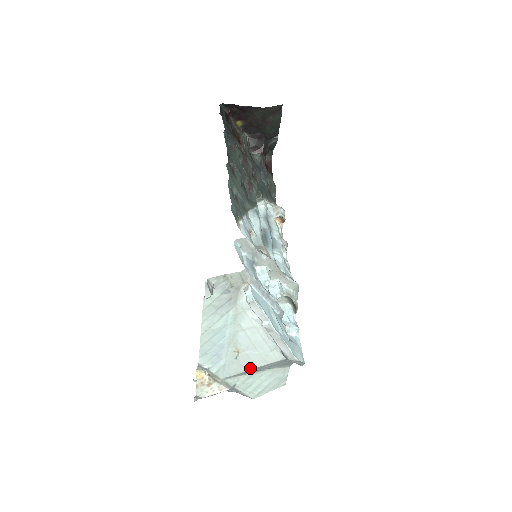
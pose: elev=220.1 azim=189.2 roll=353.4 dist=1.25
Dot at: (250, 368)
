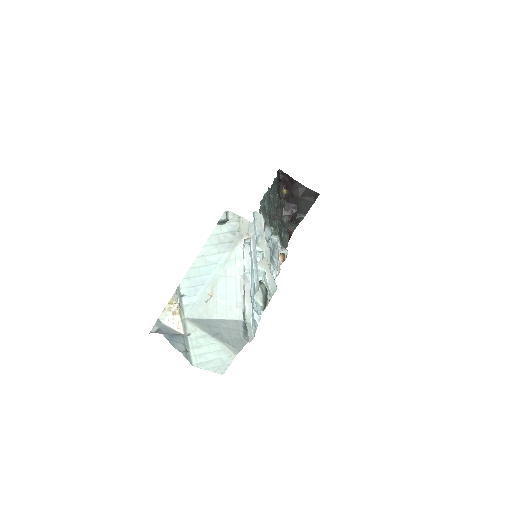
Dot at: (212, 317)
